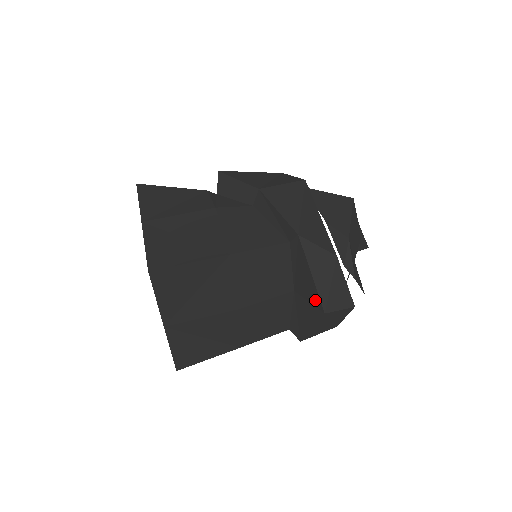
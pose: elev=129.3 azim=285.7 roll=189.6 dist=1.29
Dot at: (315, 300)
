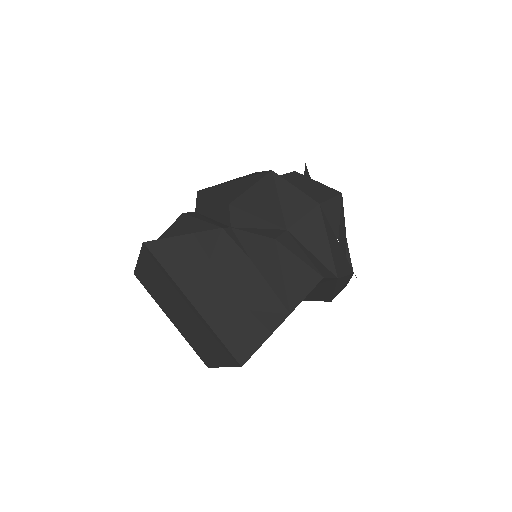
Dot at: (326, 296)
